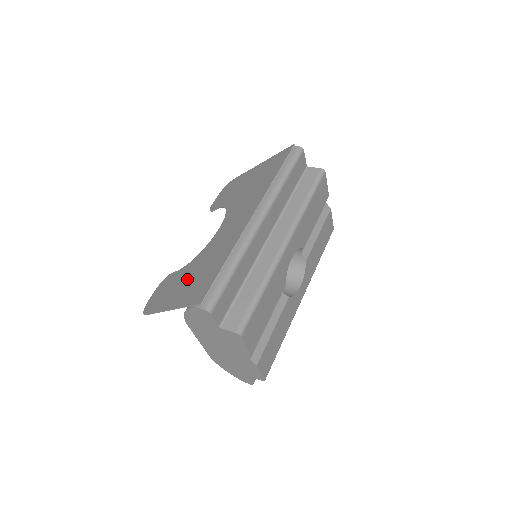
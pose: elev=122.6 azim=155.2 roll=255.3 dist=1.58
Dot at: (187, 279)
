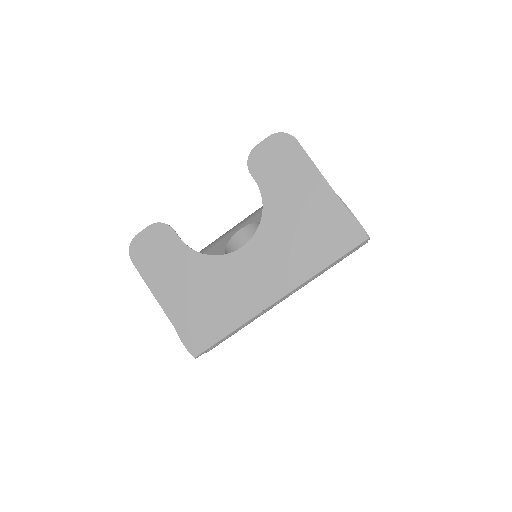
Dot at: (189, 286)
